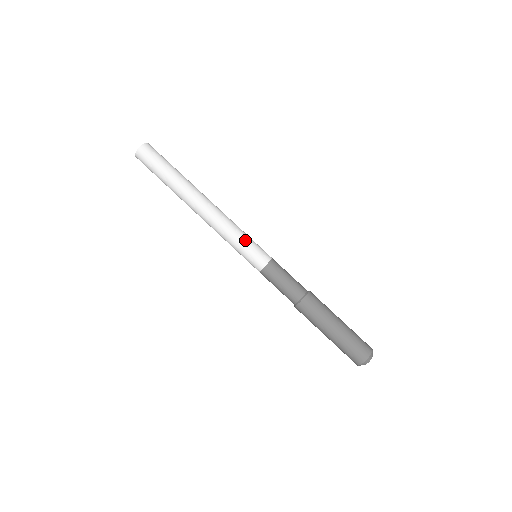
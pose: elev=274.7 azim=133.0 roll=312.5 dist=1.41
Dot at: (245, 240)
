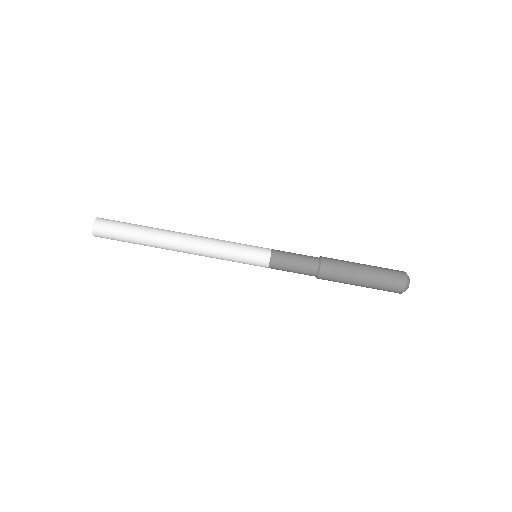
Dot at: (239, 243)
